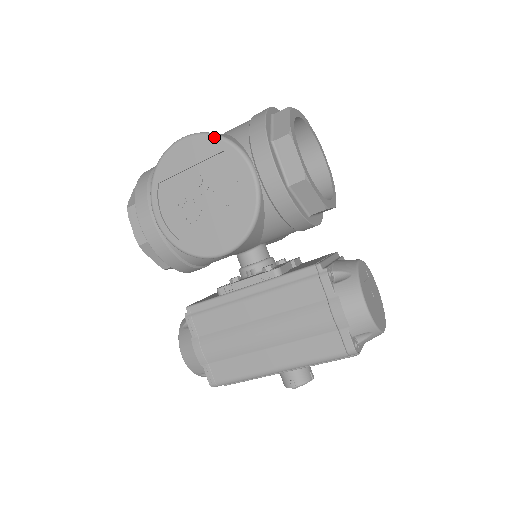
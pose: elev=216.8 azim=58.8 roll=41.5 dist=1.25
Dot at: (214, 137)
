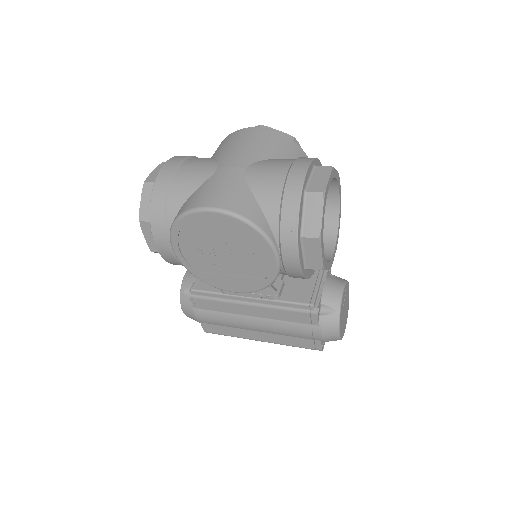
Dot at: (246, 224)
